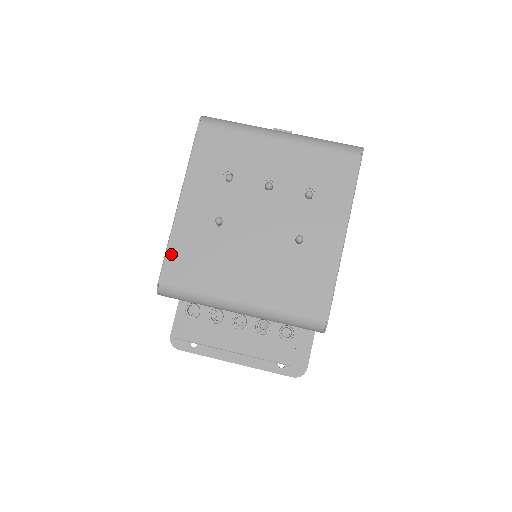
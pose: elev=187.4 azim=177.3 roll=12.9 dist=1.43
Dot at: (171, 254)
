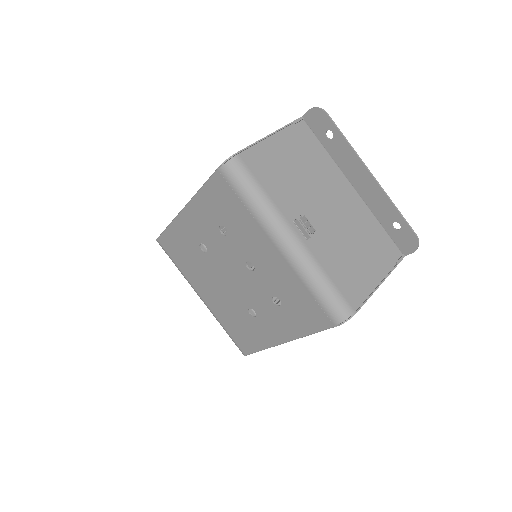
Dot at: (168, 234)
